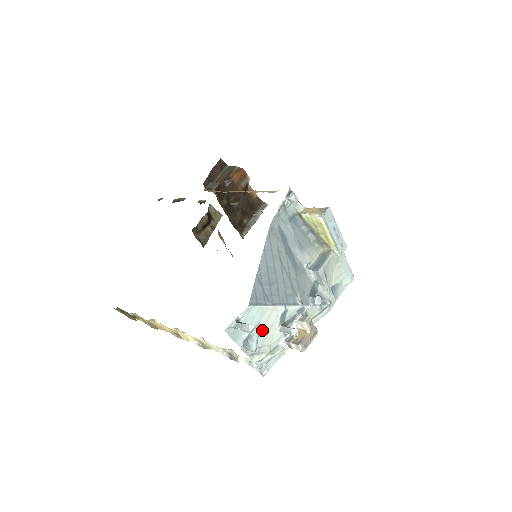
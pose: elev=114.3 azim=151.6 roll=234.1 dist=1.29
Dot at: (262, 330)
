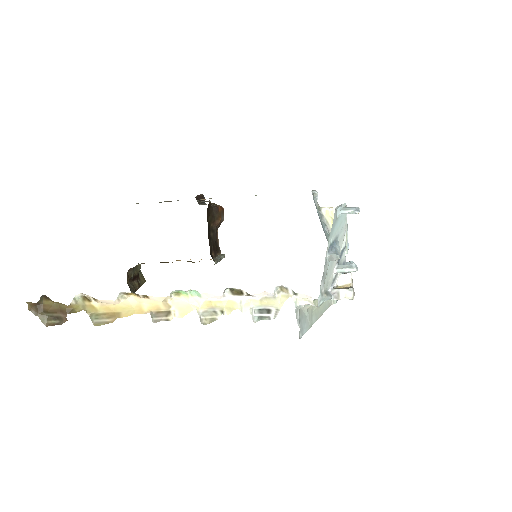
Dot at: occluded
